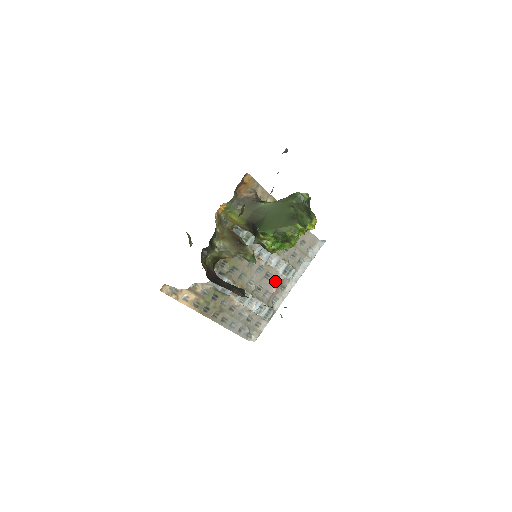
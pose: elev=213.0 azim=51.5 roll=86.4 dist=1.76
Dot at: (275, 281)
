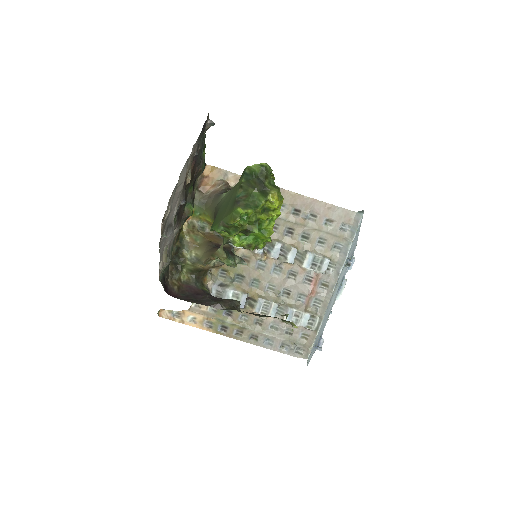
Dot at: (307, 280)
